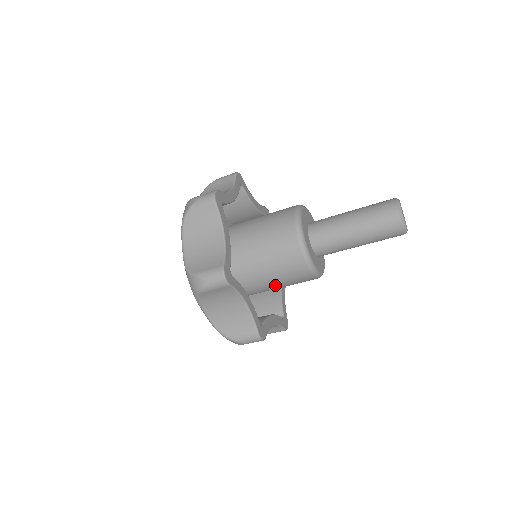
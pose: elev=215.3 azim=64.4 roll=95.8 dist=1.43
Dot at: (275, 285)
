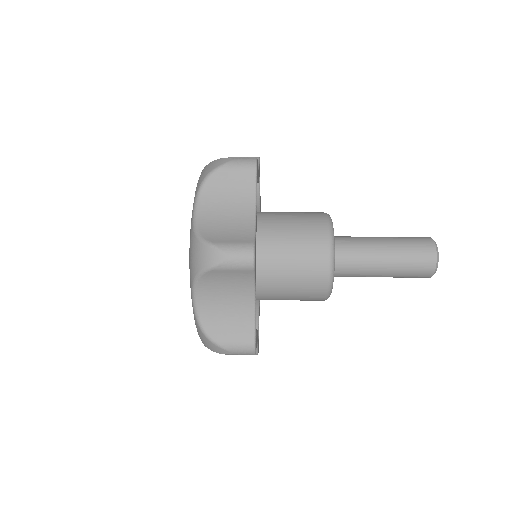
Dot at: occluded
